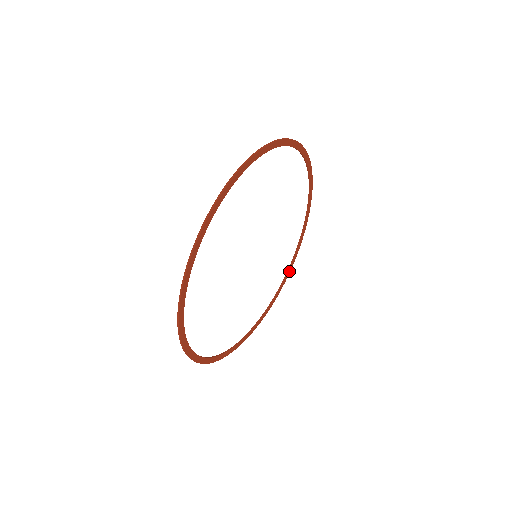
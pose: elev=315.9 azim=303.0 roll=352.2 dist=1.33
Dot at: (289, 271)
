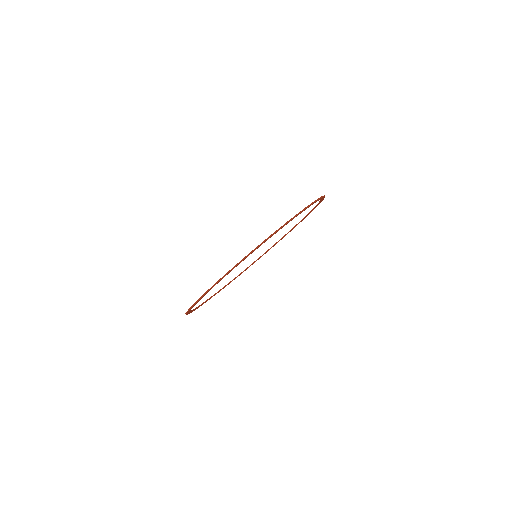
Dot at: occluded
